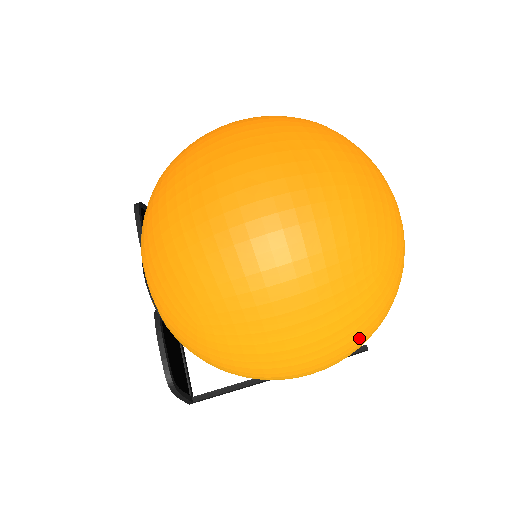
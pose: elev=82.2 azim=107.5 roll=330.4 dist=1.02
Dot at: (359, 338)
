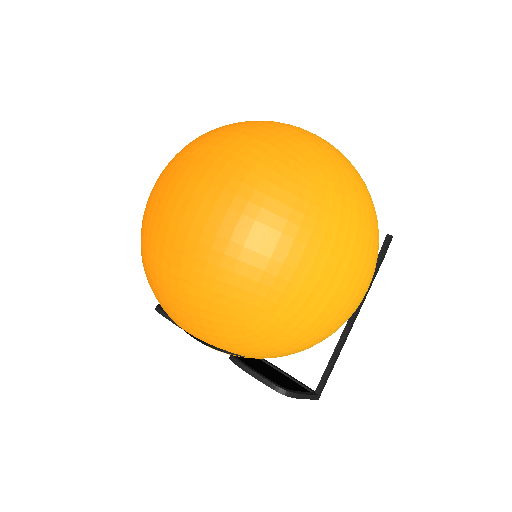
Dot at: (361, 227)
